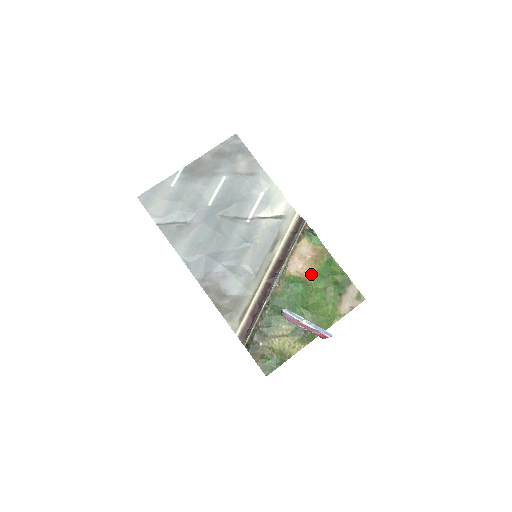
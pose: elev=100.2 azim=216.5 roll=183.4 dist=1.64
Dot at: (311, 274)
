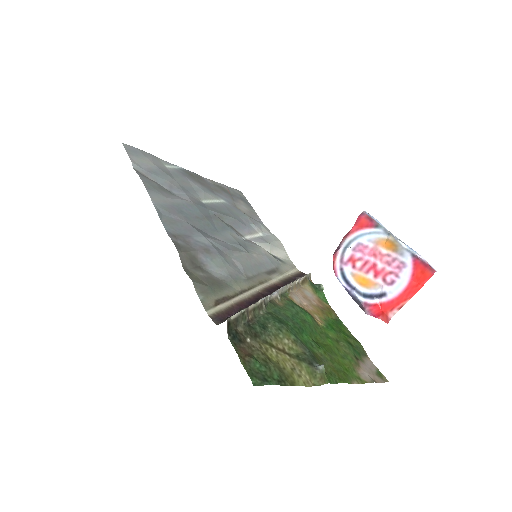
Dot at: (319, 317)
